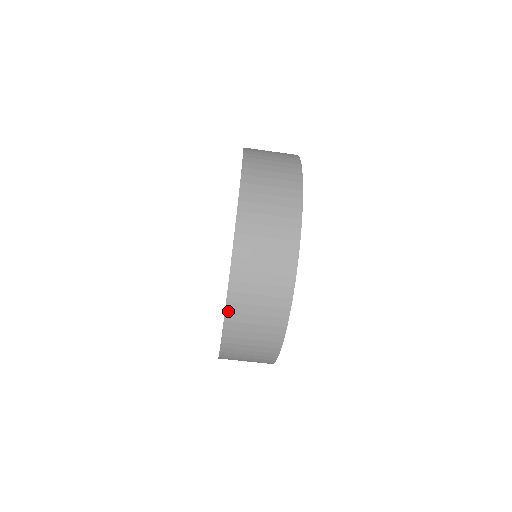
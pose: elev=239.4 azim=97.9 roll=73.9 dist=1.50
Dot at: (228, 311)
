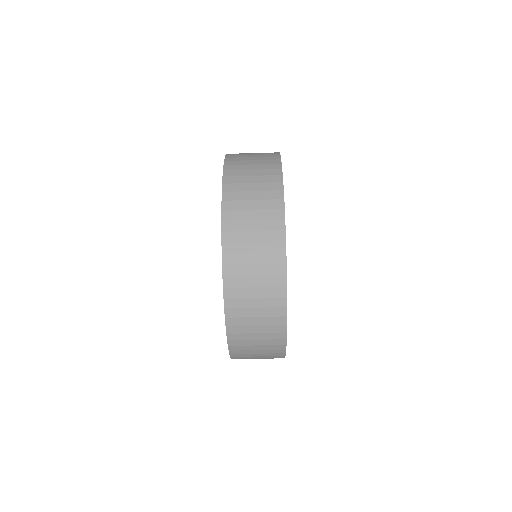
Dot at: (225, 242)
